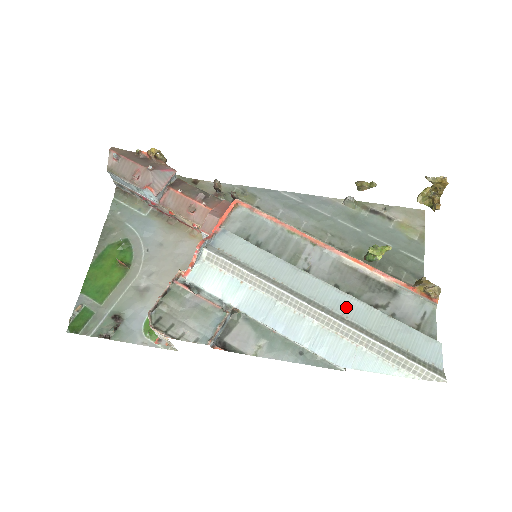
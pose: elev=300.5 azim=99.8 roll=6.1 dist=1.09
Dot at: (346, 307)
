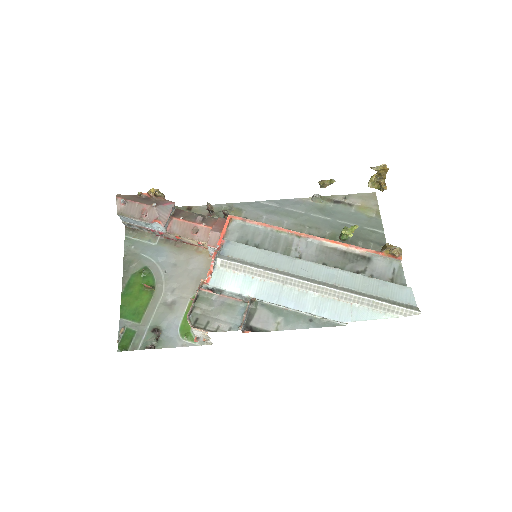
Dot at: (336, 278)
